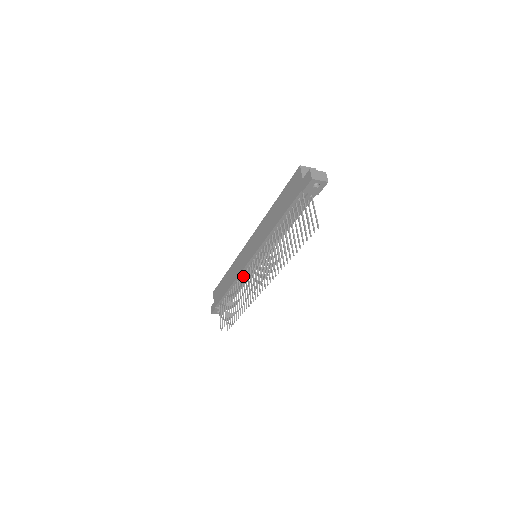
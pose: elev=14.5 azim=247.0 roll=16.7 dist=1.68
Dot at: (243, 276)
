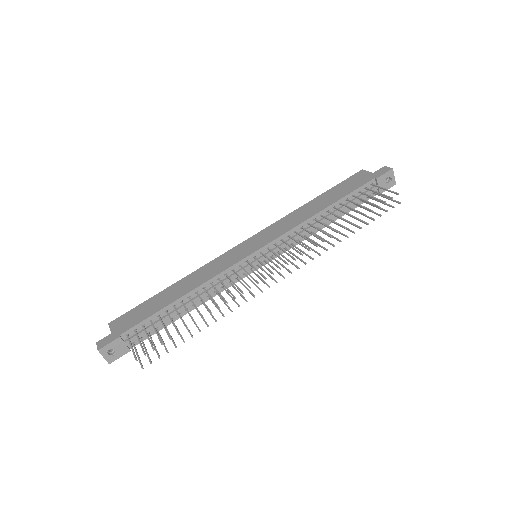
Dot at: (228, 275)
